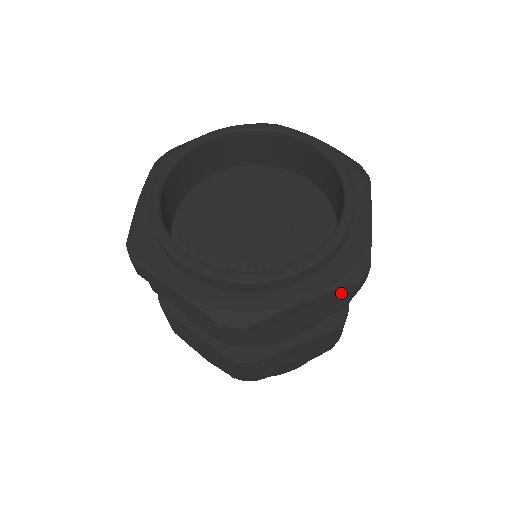
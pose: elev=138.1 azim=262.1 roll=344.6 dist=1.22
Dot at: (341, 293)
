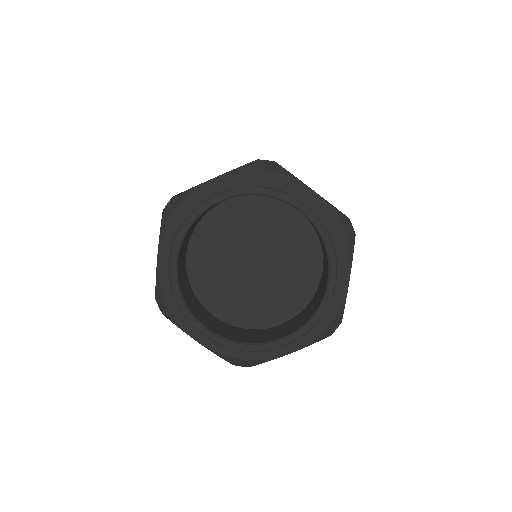
Dot at: occluded
